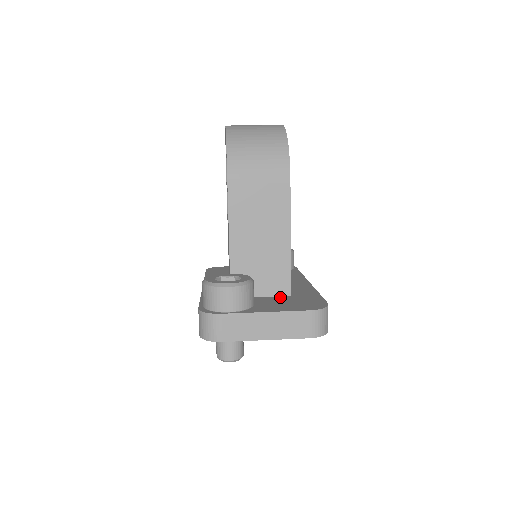
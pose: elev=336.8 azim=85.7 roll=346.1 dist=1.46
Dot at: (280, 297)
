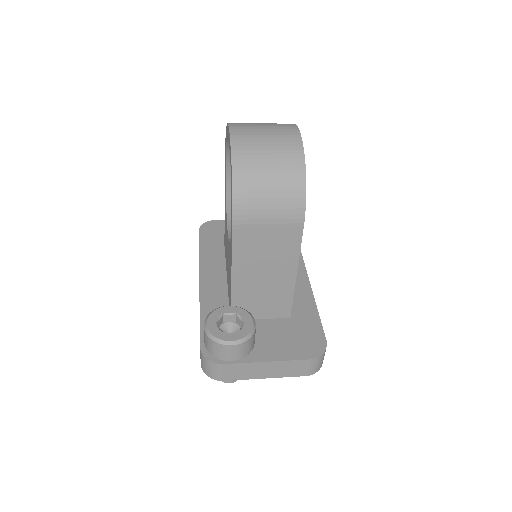
Dot at: (280, 321)
